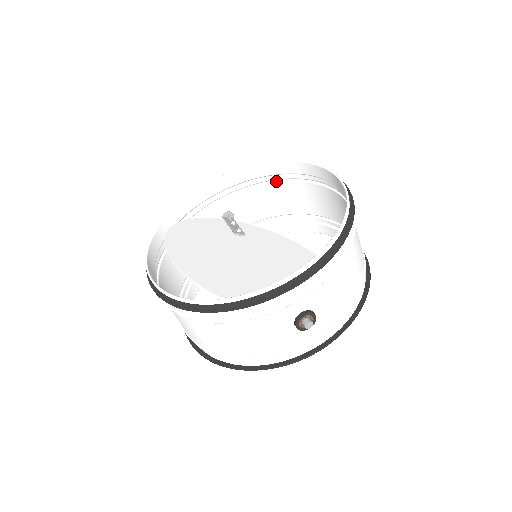
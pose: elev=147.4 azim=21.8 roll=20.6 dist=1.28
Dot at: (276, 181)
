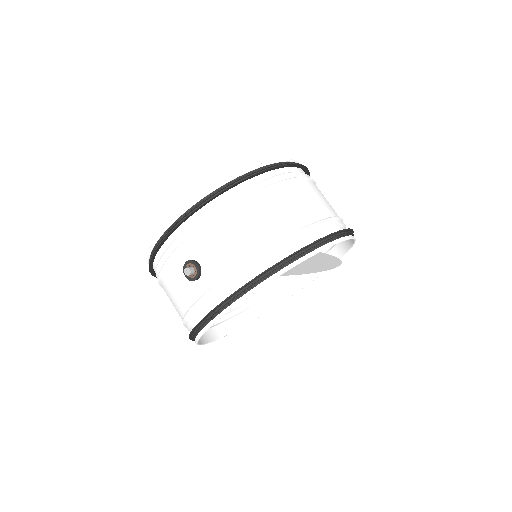
Dot at: occluded
